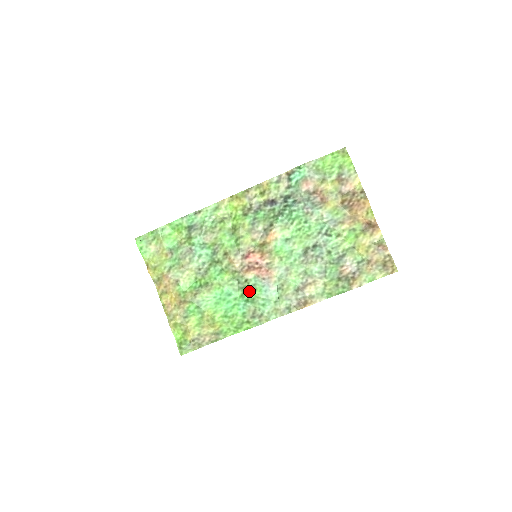
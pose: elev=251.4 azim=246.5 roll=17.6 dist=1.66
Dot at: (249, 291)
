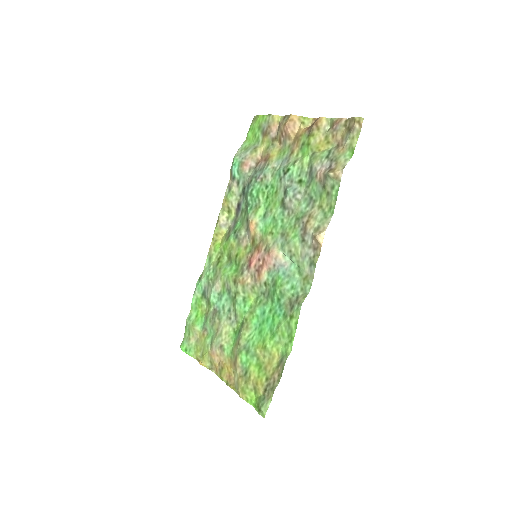
Dot at: (273, 290)
